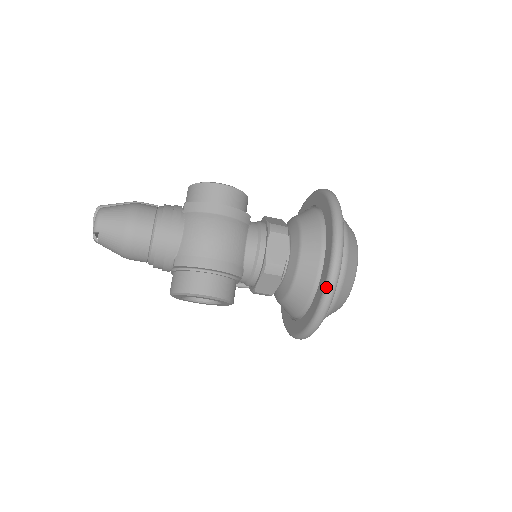
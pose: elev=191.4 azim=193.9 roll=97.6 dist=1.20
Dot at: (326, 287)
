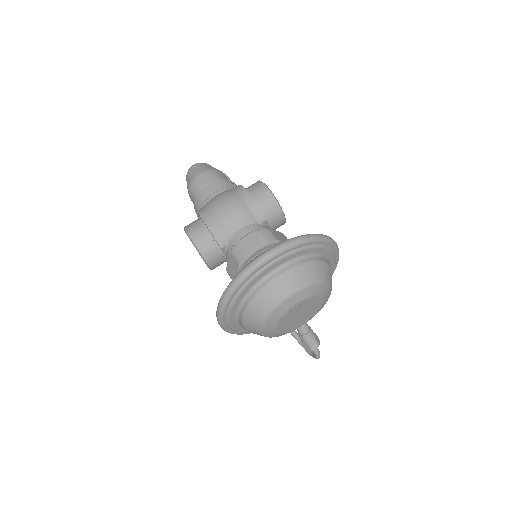
Dot at: (237, 275)
